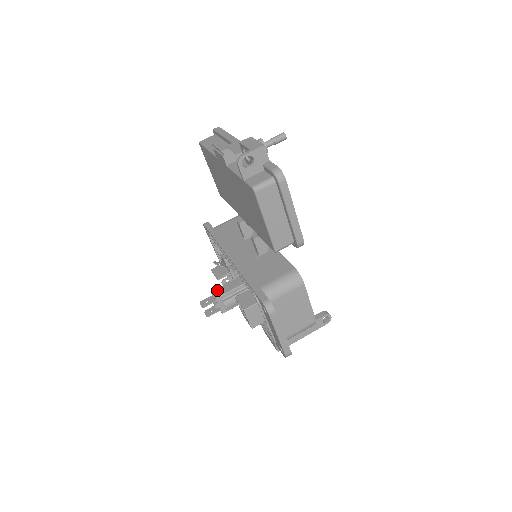
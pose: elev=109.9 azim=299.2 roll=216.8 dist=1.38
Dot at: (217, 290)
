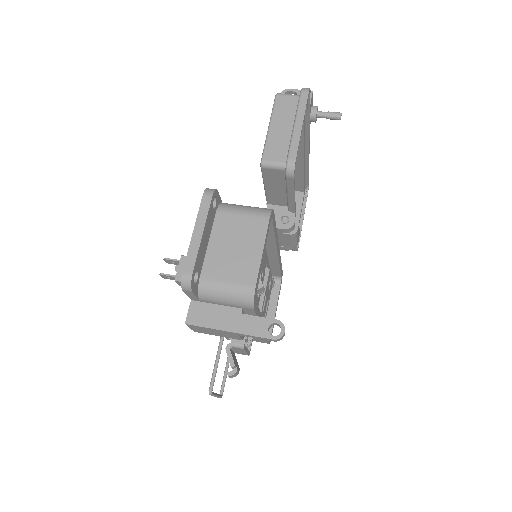
Dot at: occluded
